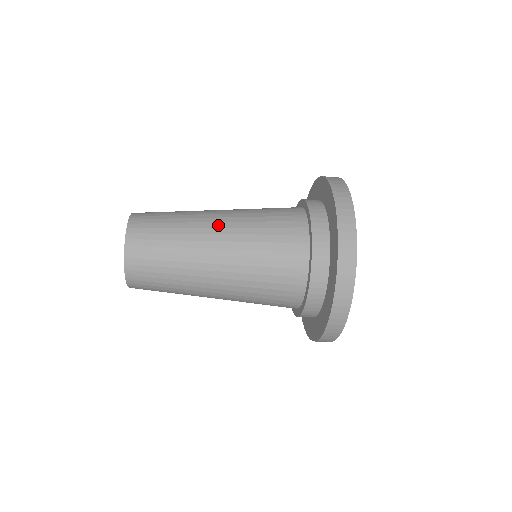
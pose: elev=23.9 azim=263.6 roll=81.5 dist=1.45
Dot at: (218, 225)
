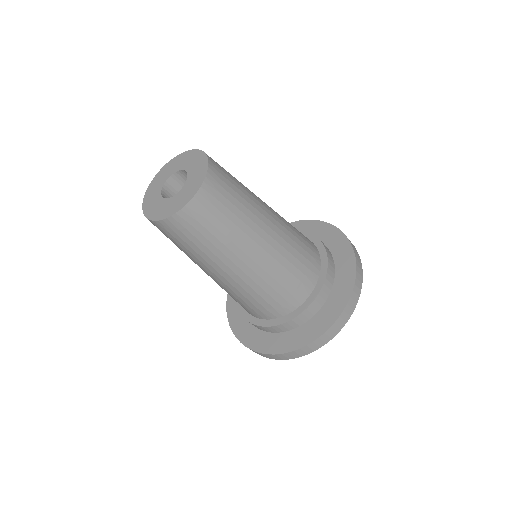
Dot at: occluded
